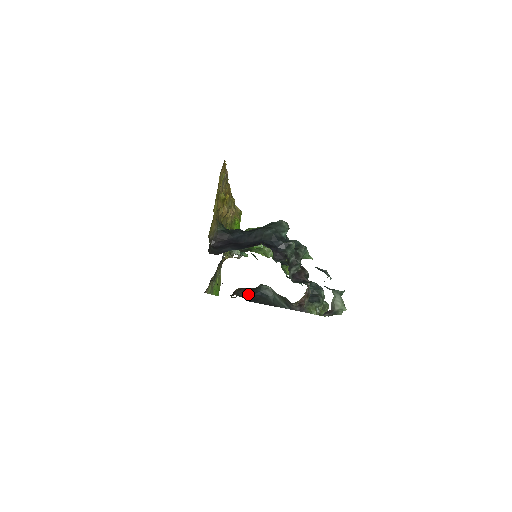
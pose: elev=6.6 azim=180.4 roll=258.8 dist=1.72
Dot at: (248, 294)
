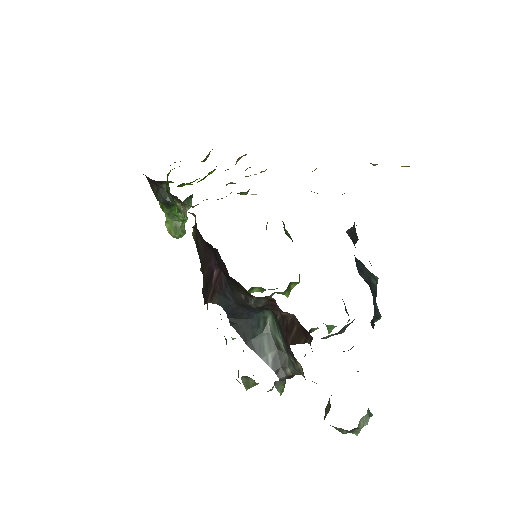
Dot at: occluded
